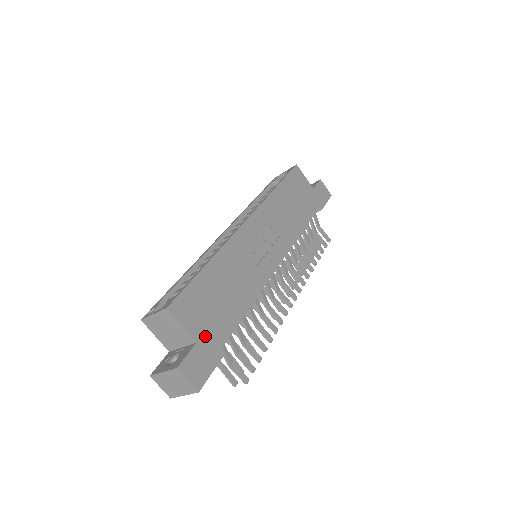
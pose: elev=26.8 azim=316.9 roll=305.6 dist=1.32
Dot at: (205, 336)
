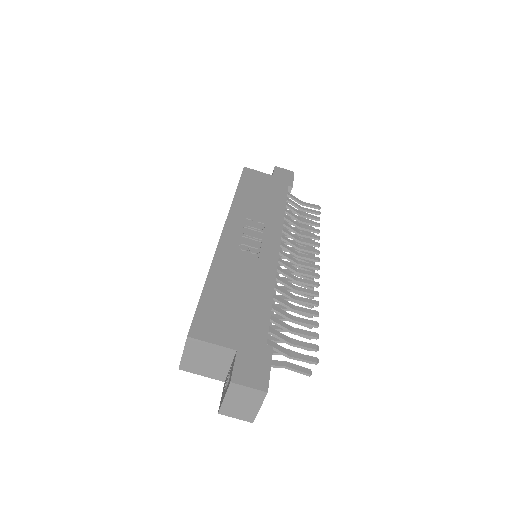
Dot at: (242, 341)
